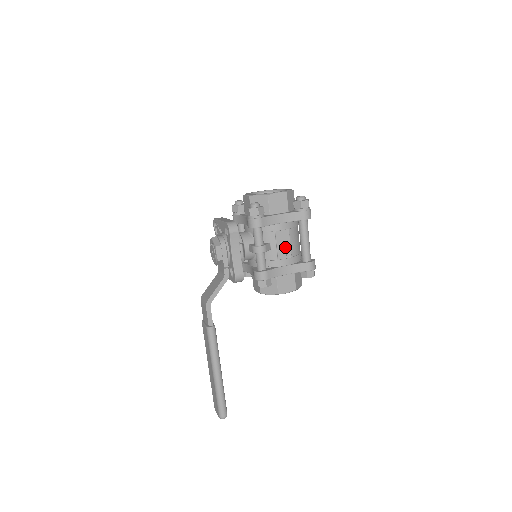
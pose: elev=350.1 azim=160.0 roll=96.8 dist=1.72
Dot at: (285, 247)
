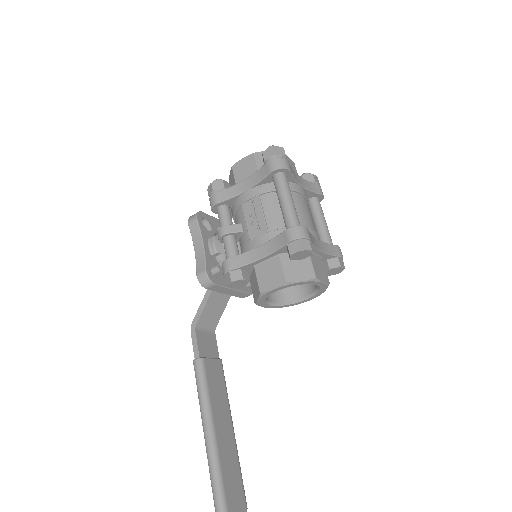
Dot at: (257, 221)
